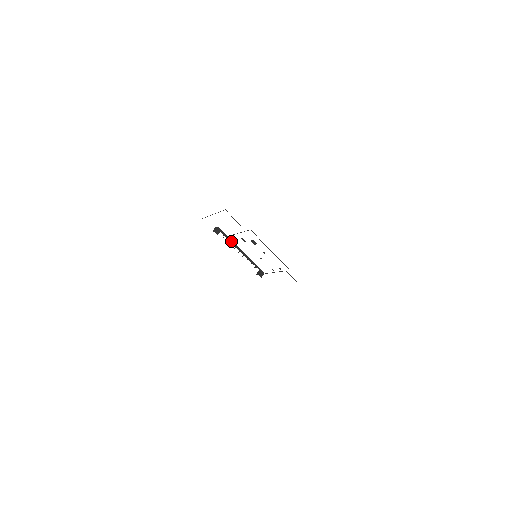
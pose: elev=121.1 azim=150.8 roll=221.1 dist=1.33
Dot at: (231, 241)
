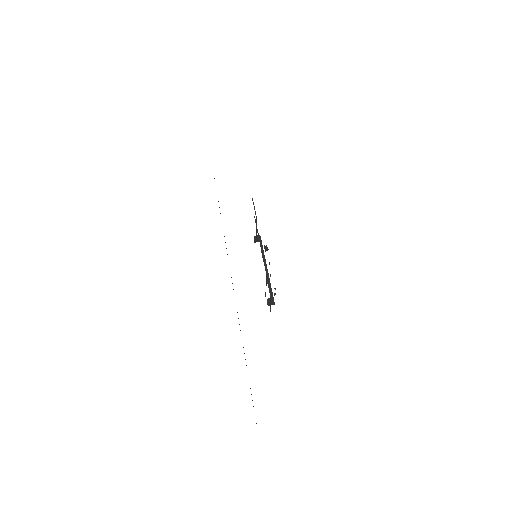
Dot at: (263, 253)
